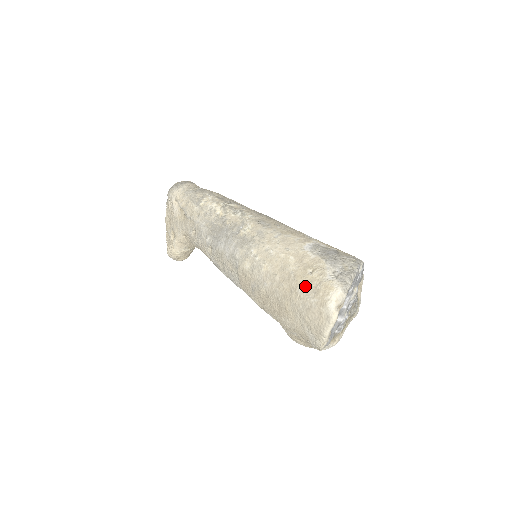
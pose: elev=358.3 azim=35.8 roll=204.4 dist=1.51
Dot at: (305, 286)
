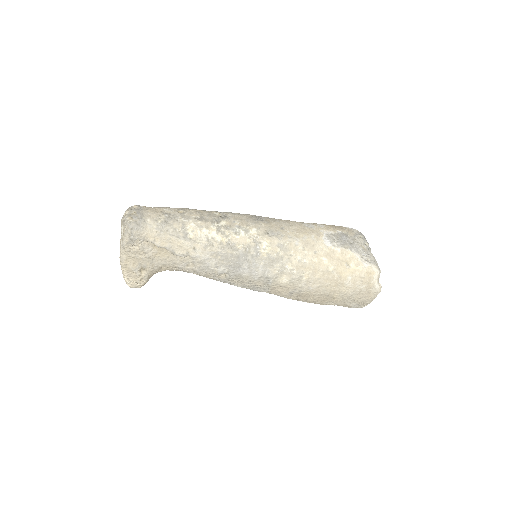
Dot at: (351, 279)
